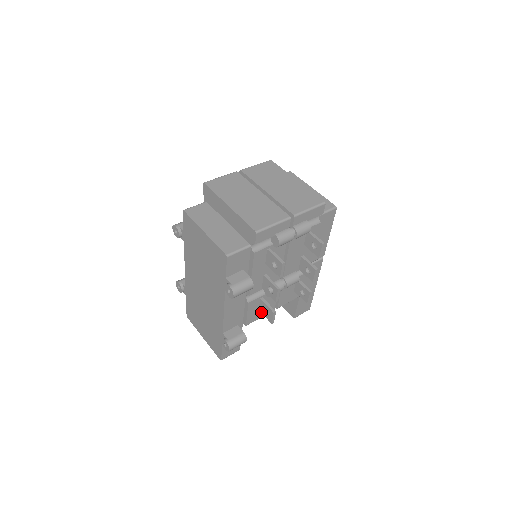
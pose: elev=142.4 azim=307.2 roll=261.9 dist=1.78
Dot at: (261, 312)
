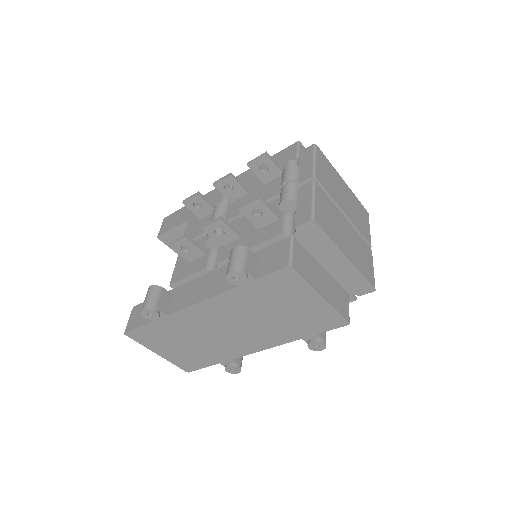
Dot at: occluded
